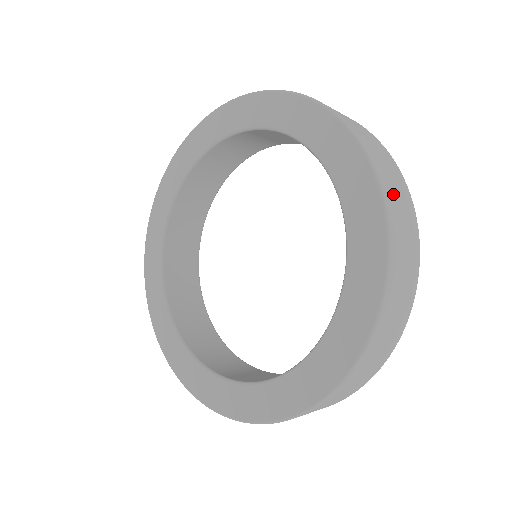
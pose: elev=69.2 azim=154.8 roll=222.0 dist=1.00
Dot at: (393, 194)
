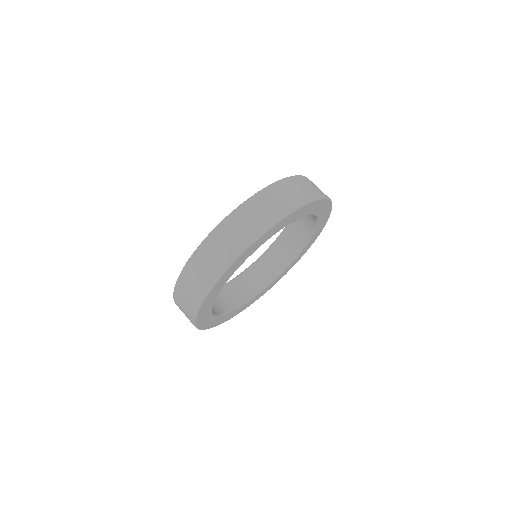
Dot at: (312, 183)
